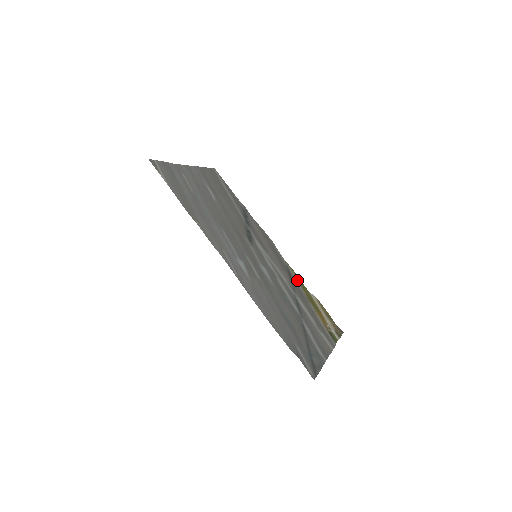
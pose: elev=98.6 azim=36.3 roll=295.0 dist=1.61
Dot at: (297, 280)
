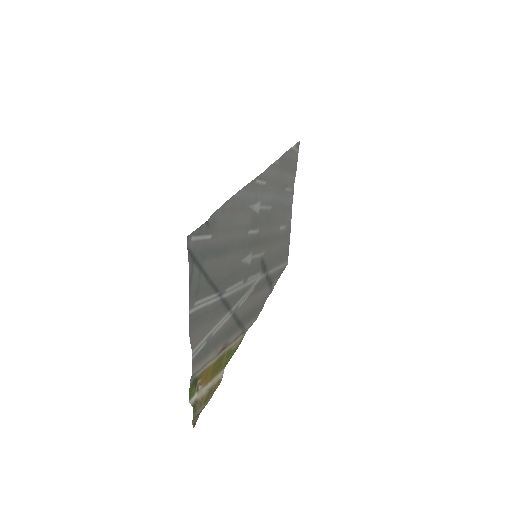
Dot at: (234, 344)
